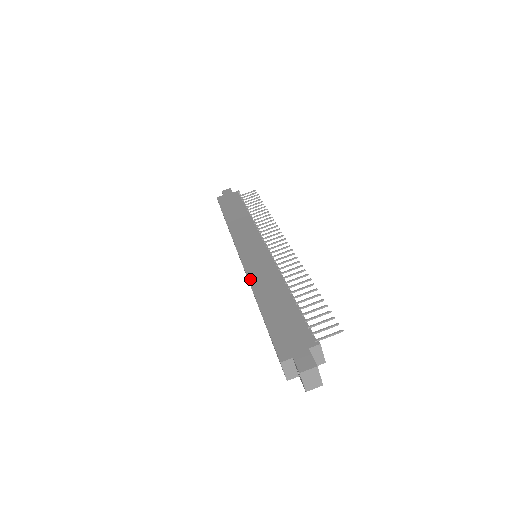
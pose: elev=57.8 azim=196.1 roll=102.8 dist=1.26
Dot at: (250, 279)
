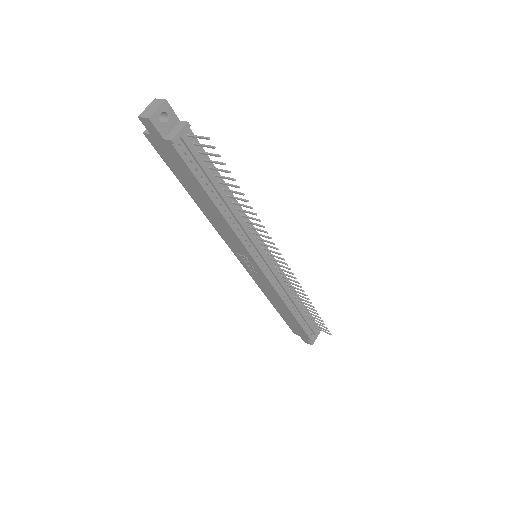
Dot at: occluded
